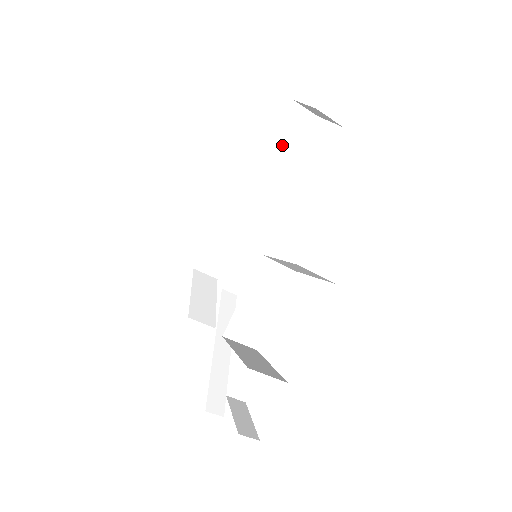
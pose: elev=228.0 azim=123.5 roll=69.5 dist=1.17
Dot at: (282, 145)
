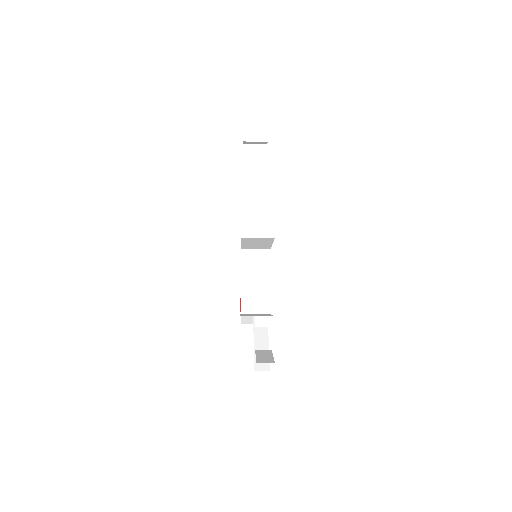
Dot at: (253, 177)
